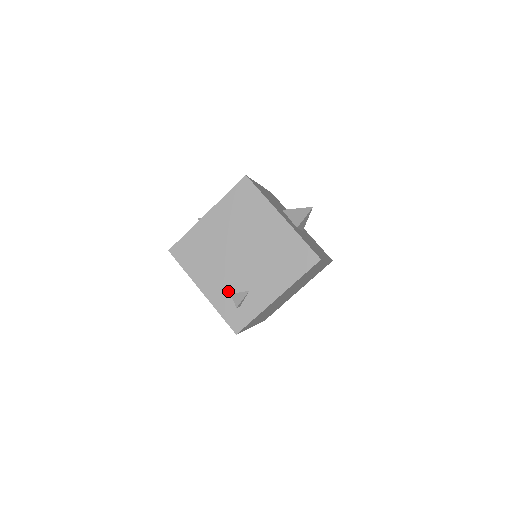
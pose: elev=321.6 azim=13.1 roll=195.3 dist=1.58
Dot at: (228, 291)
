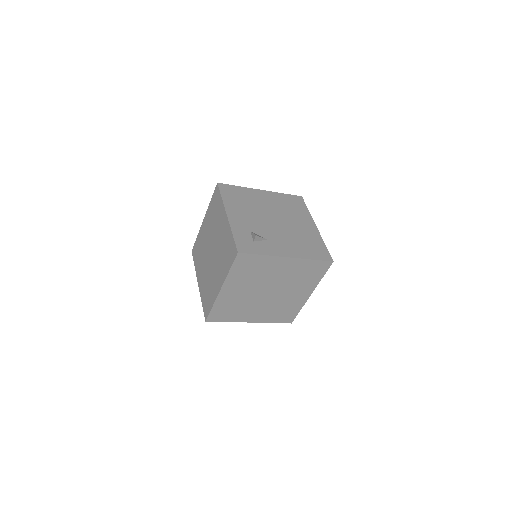
Dot at: (250, 229)
